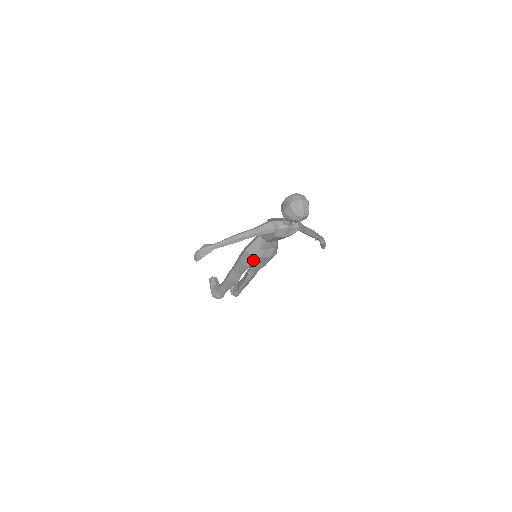
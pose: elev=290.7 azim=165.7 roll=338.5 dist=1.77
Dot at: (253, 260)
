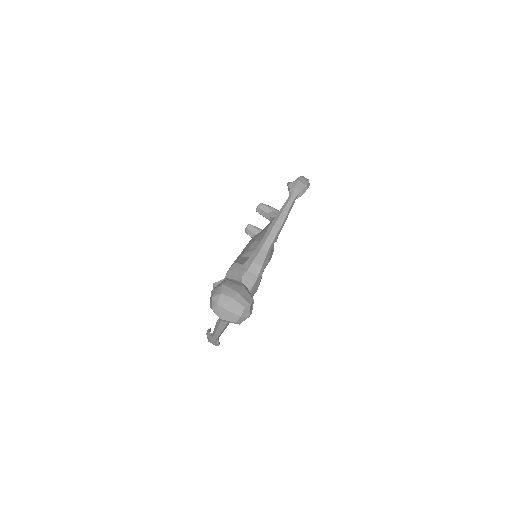
Dot at: occluded
